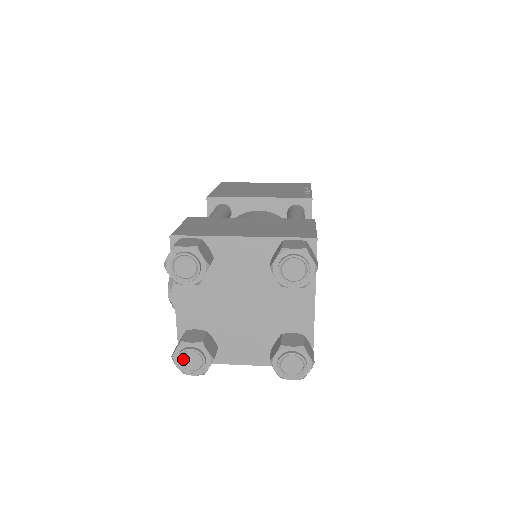
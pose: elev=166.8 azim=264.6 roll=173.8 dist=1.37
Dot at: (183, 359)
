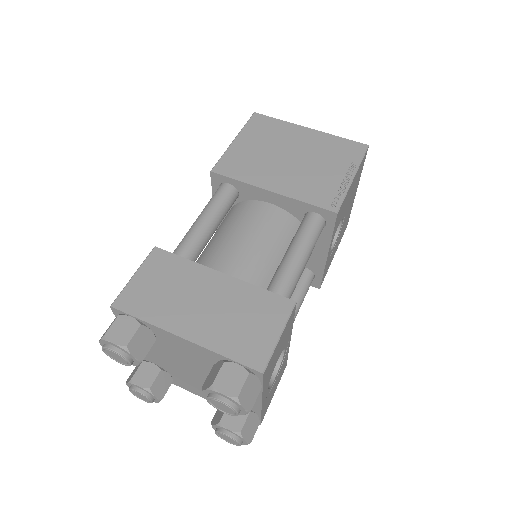
Dot at: (133, 392)
